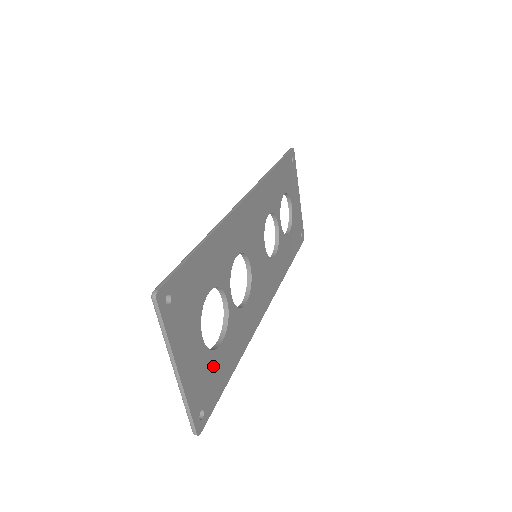
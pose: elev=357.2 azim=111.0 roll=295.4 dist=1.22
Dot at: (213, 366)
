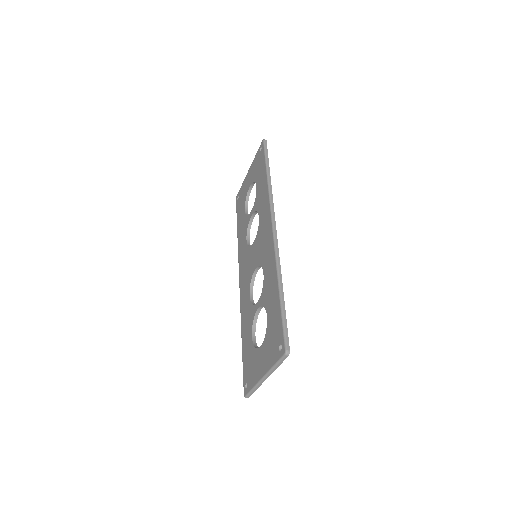
Dot at: occluded
